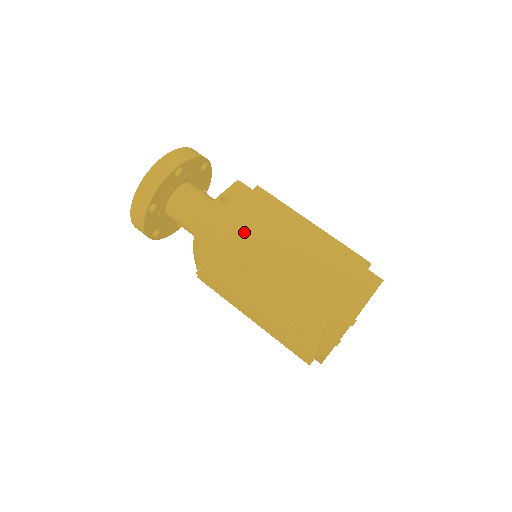
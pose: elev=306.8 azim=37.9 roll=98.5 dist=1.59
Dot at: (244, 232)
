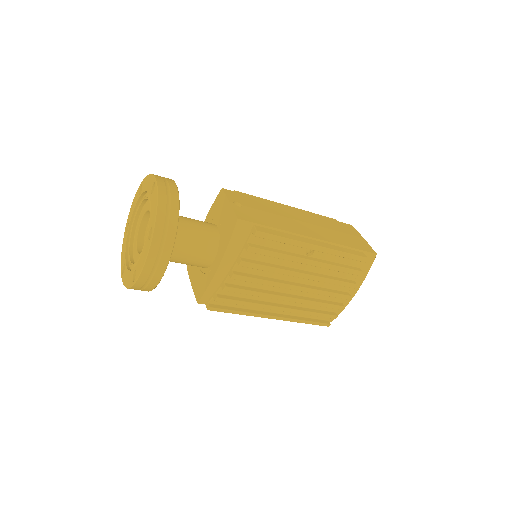
Dot at: (275, 221)
